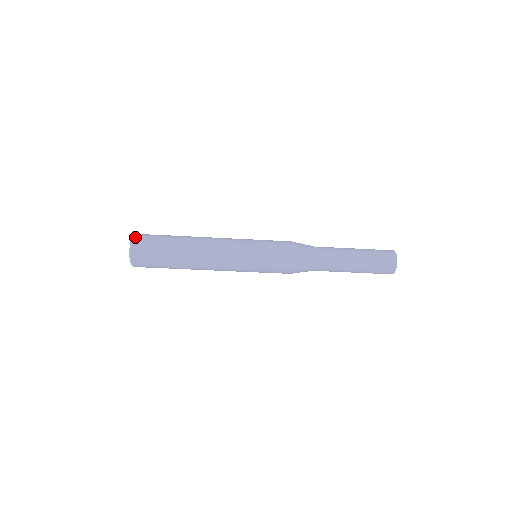
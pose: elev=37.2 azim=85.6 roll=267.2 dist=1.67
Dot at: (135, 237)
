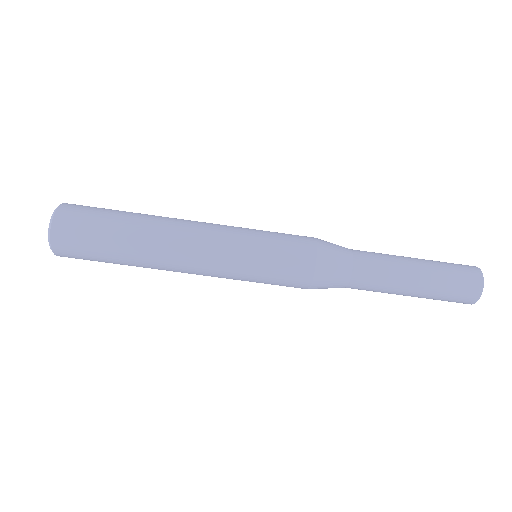
Dot at: occluded
